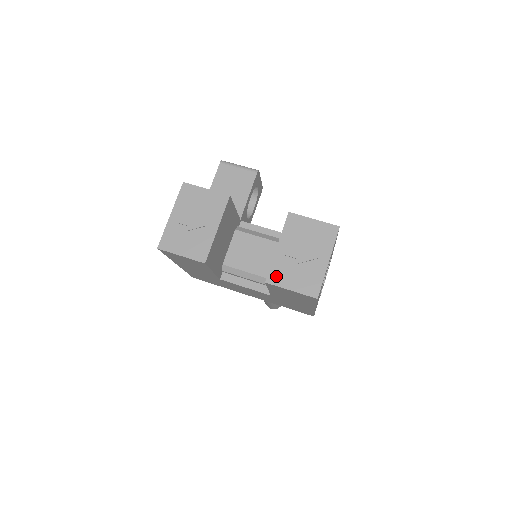
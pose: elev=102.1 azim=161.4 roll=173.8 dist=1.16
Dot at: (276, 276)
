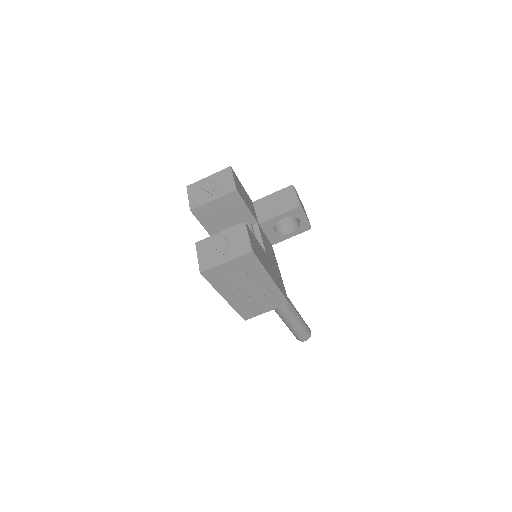
Dot at: (202, 245)
